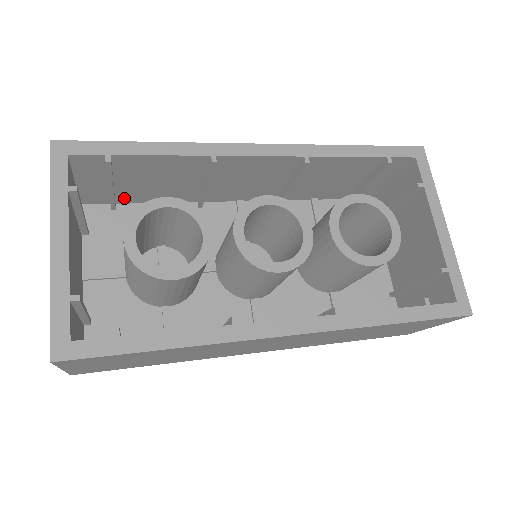
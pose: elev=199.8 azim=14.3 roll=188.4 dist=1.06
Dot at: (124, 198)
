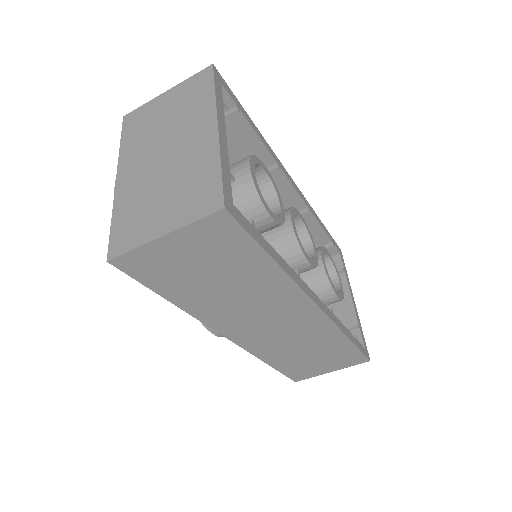
Dot at: occluded
